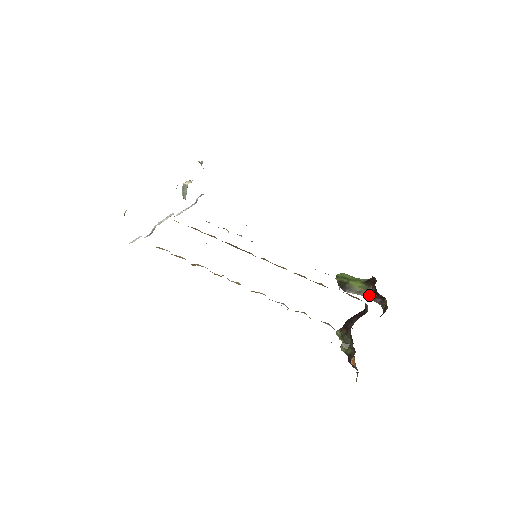
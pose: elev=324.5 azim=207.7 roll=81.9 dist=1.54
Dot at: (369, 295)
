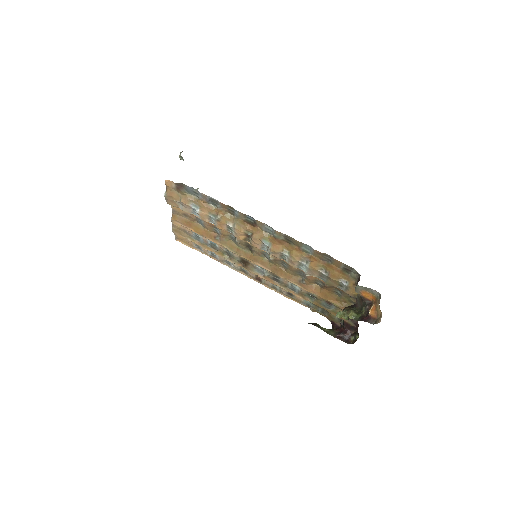
Dot at: (335, 335)
